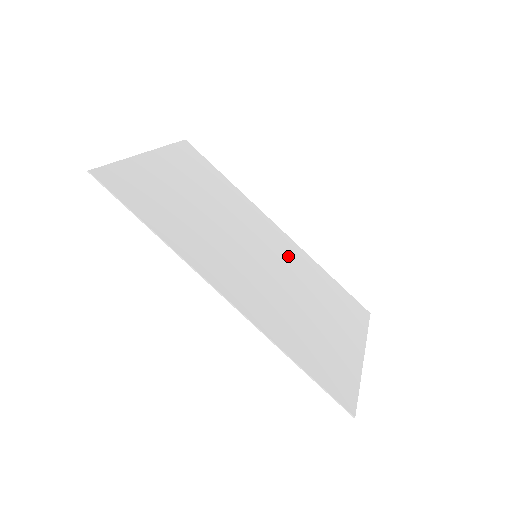
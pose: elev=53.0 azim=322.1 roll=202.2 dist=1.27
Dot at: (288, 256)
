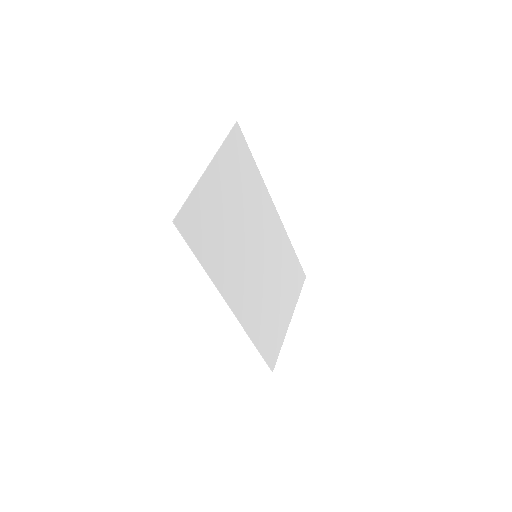
Dot at: (275, 243)
